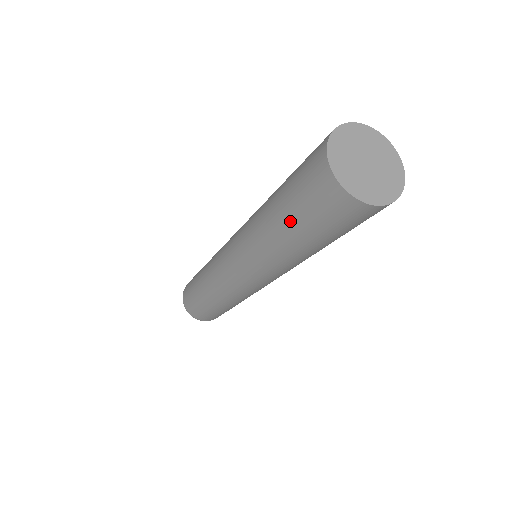
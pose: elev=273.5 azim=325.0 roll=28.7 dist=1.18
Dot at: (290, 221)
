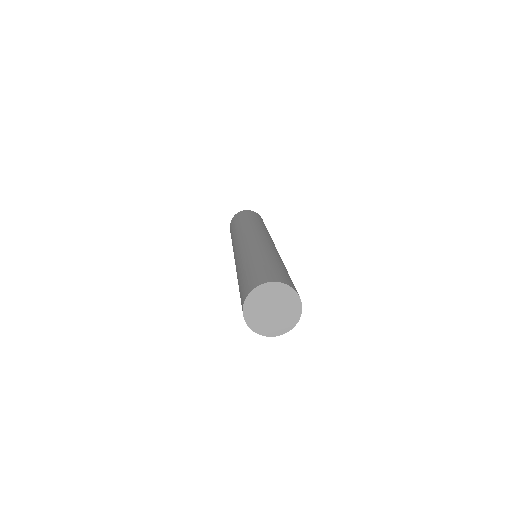
Dot at: (241, 280)
